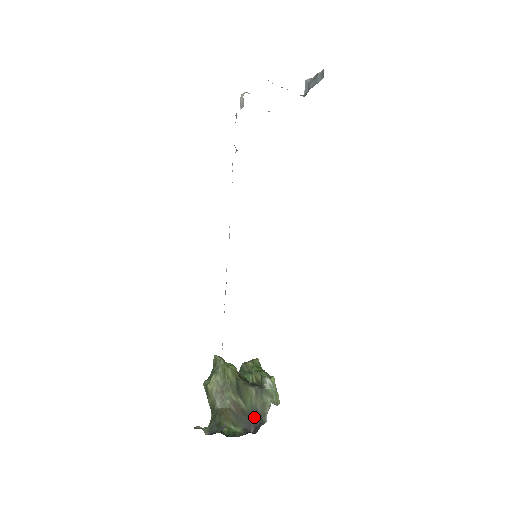
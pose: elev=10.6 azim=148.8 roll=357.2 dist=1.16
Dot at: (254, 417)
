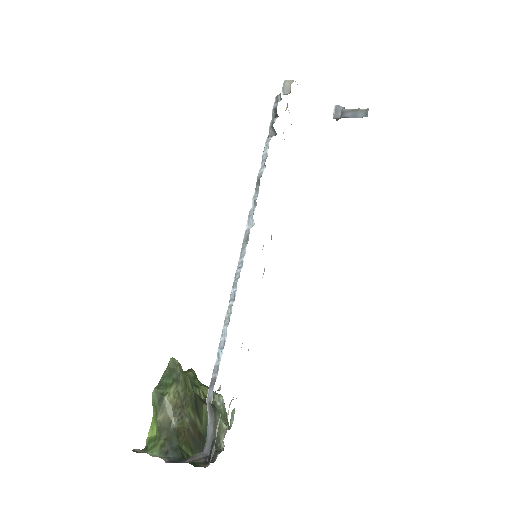
Dot at: occluded
